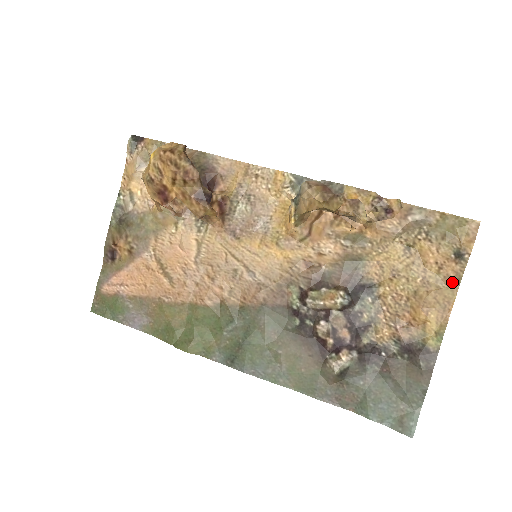
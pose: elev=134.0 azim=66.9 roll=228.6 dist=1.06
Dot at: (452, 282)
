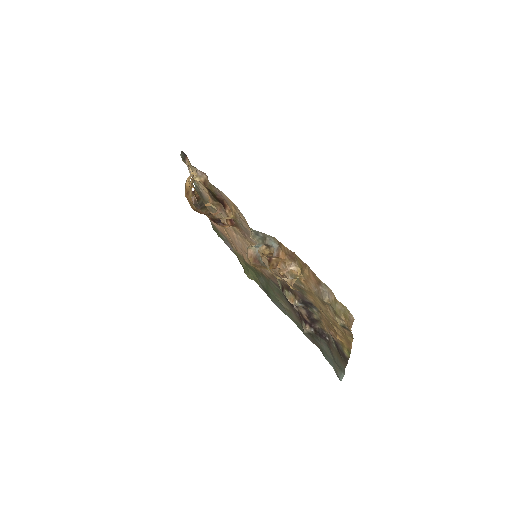
Dot at: (348, 335)
